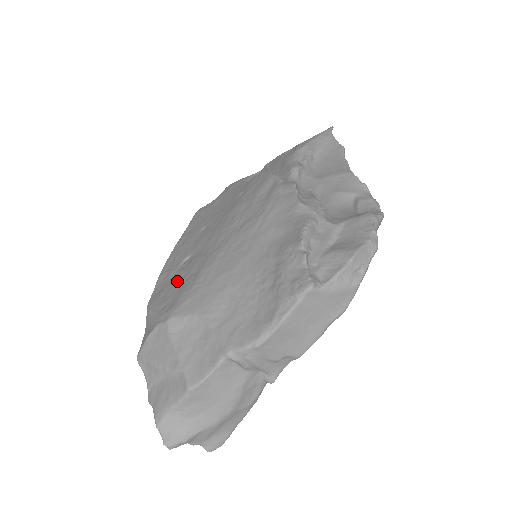
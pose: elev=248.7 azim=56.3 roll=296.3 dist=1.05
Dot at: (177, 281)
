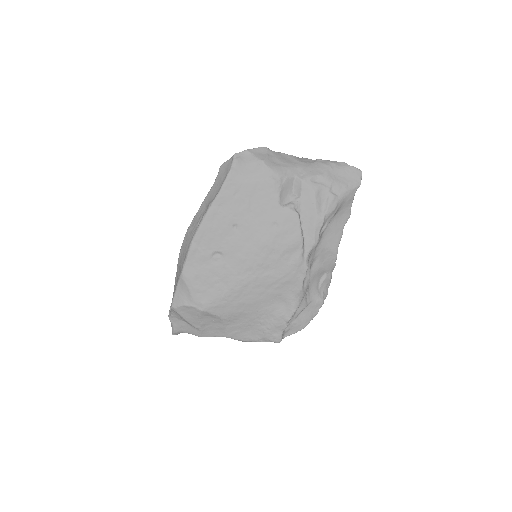
Dot at: (210, 277)
